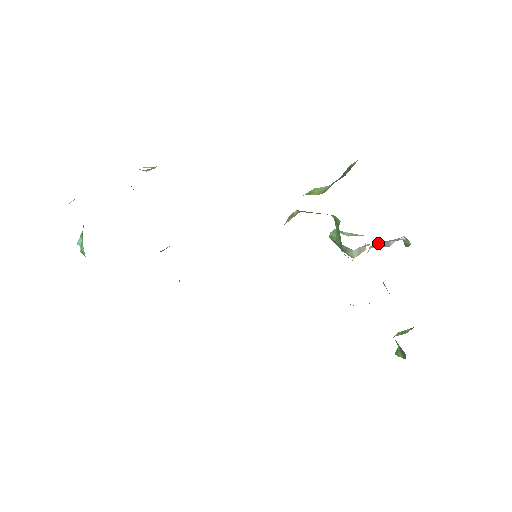
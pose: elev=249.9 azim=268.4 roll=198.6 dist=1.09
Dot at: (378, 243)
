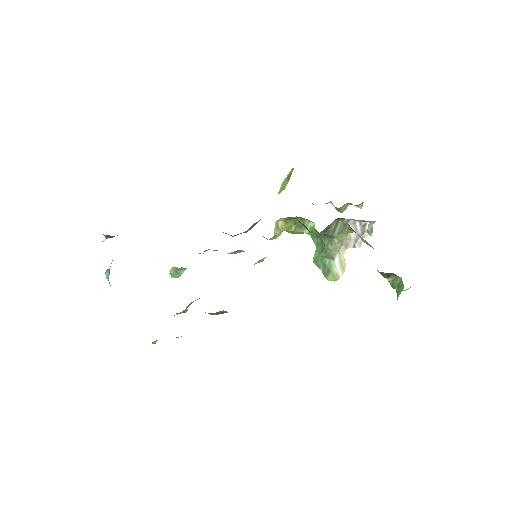
Dot at: occluded
